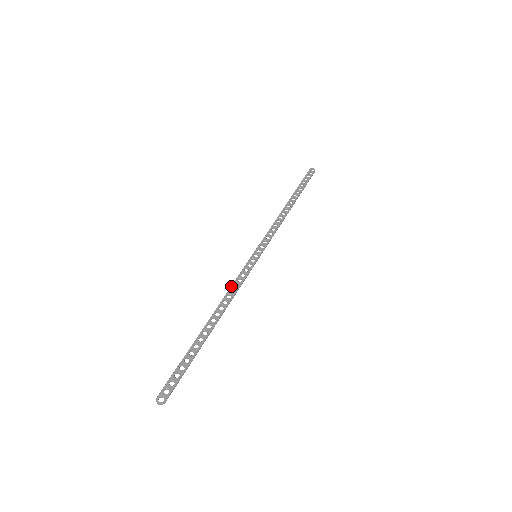
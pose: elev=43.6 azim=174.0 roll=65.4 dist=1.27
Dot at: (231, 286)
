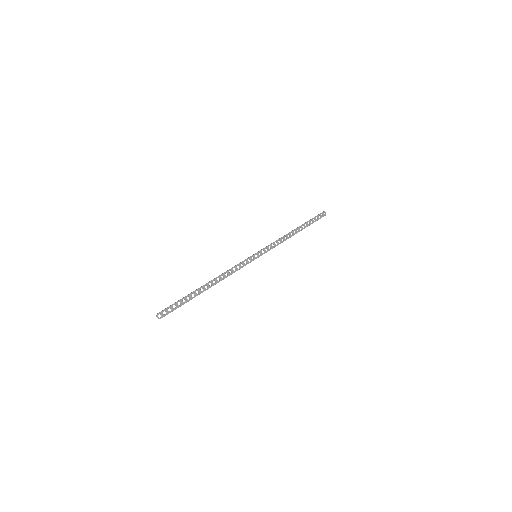
Dot at: (232, 268)
